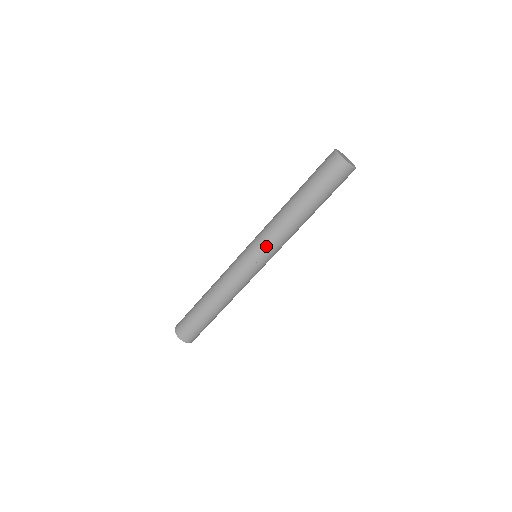
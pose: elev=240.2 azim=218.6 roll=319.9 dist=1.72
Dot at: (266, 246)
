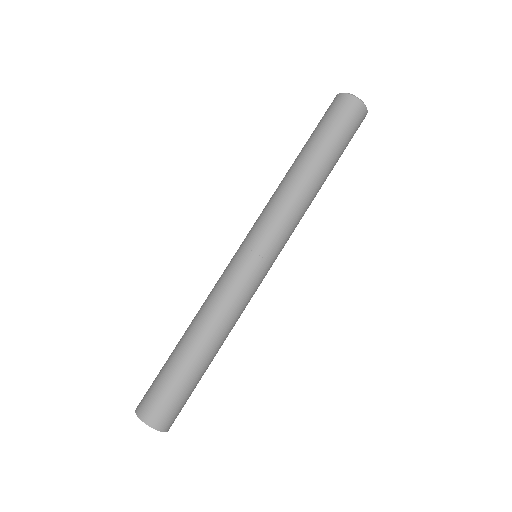
Dot at: (269, 226)
